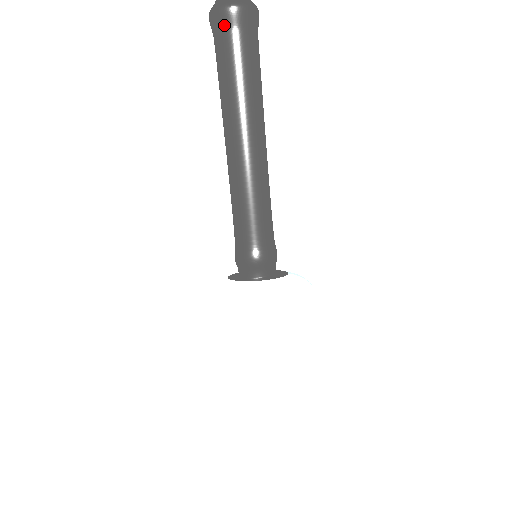
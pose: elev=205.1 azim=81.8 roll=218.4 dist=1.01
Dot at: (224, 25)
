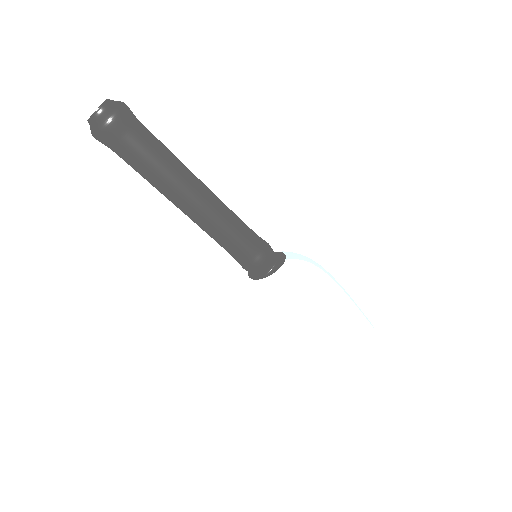
Dot at: (107, 145)
